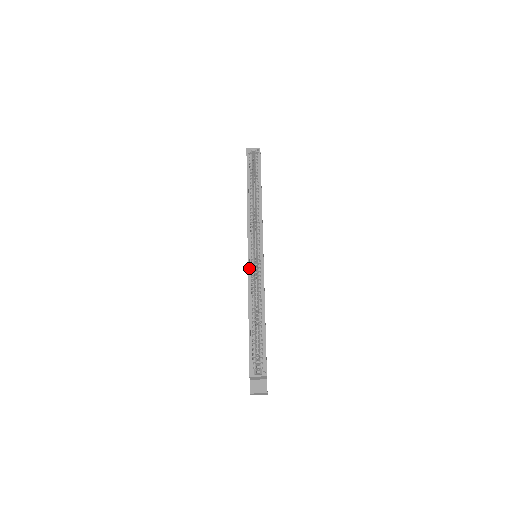
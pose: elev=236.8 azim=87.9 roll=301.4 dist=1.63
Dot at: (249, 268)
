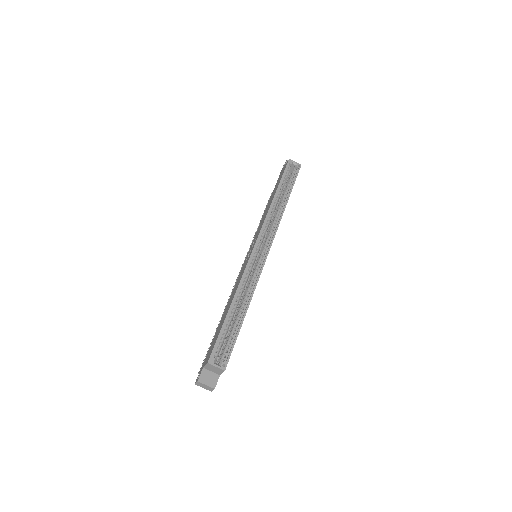
Dot at: (249, 262)
